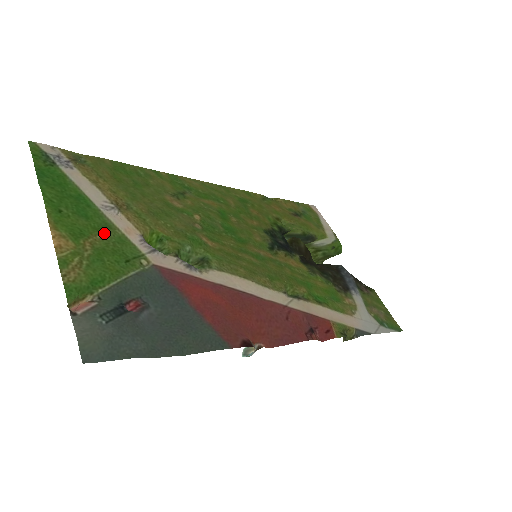
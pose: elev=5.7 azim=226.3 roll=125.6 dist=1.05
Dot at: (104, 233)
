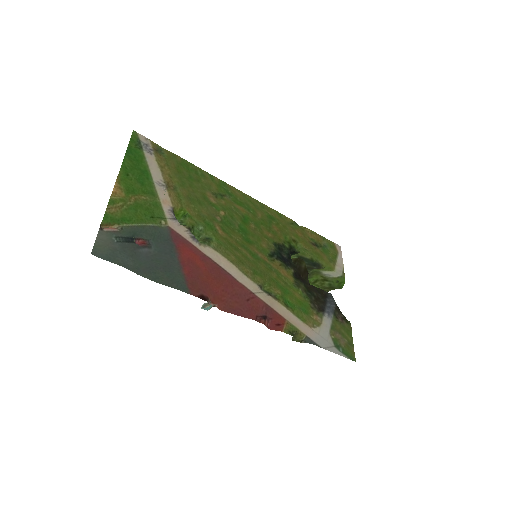
Dot at: (148, 197)
